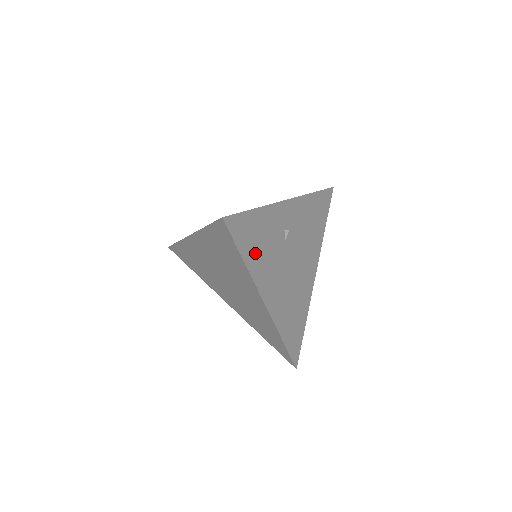
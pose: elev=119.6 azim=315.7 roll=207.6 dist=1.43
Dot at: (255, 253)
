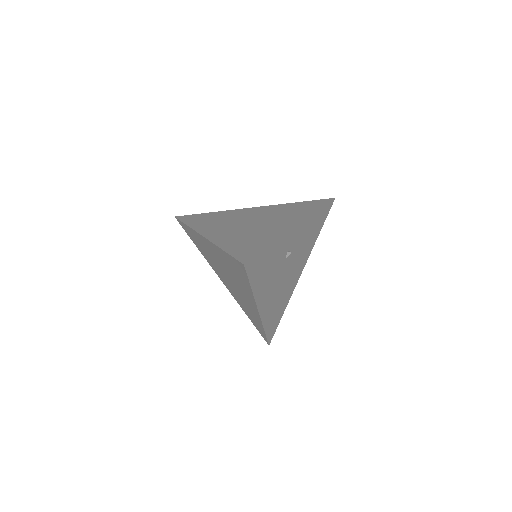
Dot at: (261, 279)
